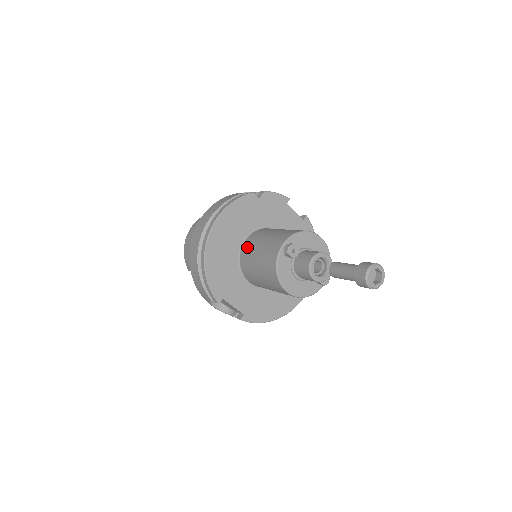
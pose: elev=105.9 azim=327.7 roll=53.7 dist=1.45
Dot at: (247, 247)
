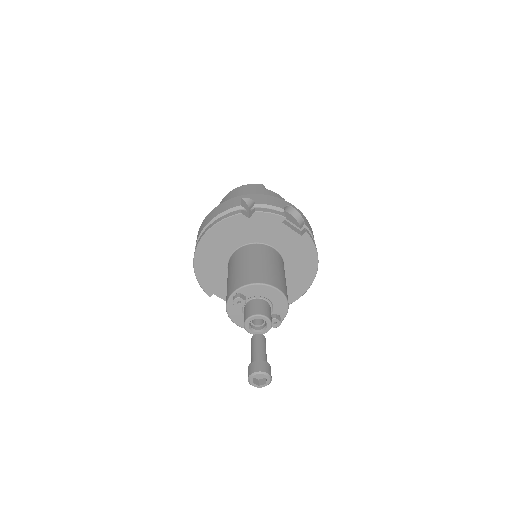
Dot at: (230, 263)
